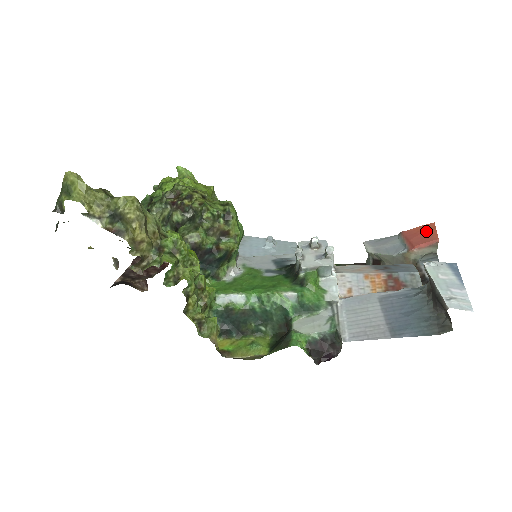
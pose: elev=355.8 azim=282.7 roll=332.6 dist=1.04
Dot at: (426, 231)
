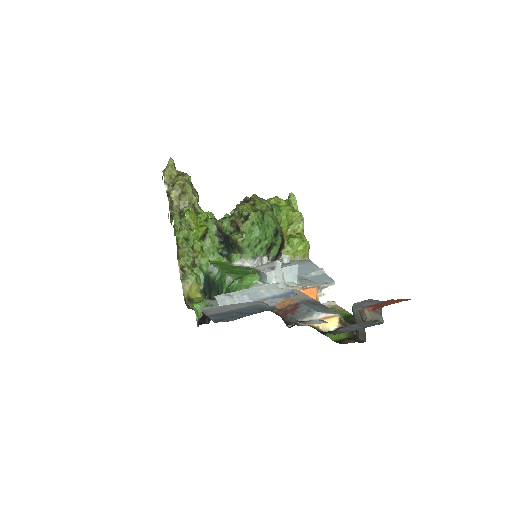
Dot at: (395, 301)
